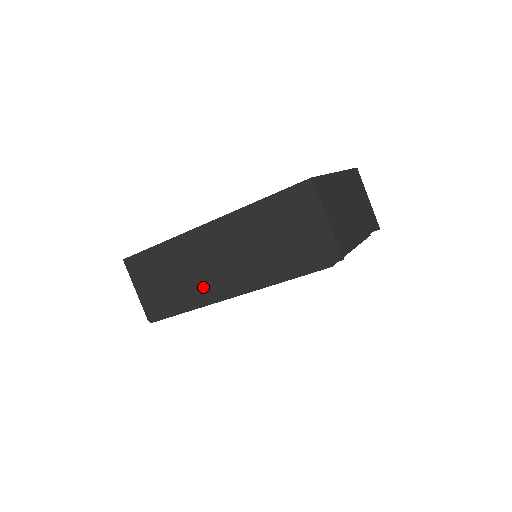
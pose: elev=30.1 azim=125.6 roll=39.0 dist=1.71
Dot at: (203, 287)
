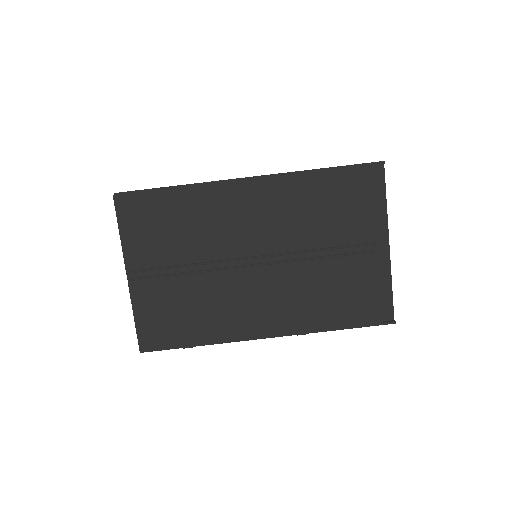
Dot at: occluded
